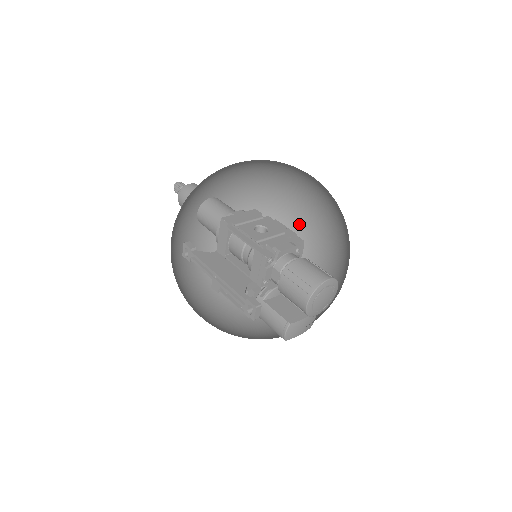
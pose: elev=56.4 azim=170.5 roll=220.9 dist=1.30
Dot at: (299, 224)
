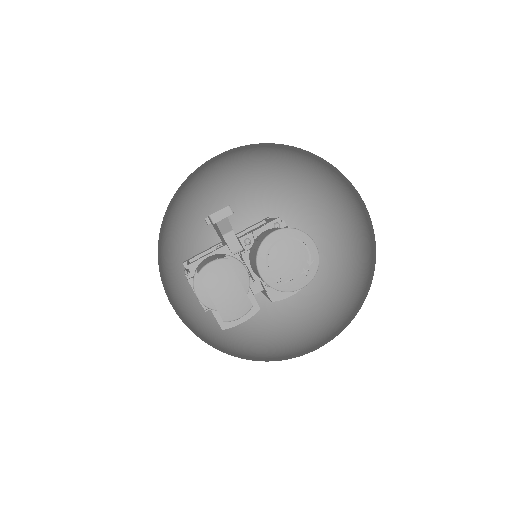
Dot at: (300, 335)
